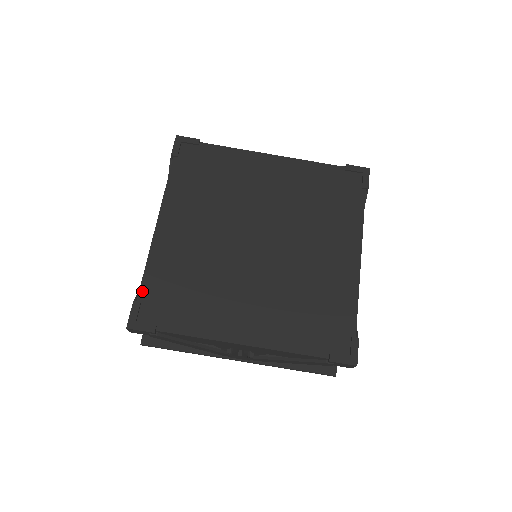
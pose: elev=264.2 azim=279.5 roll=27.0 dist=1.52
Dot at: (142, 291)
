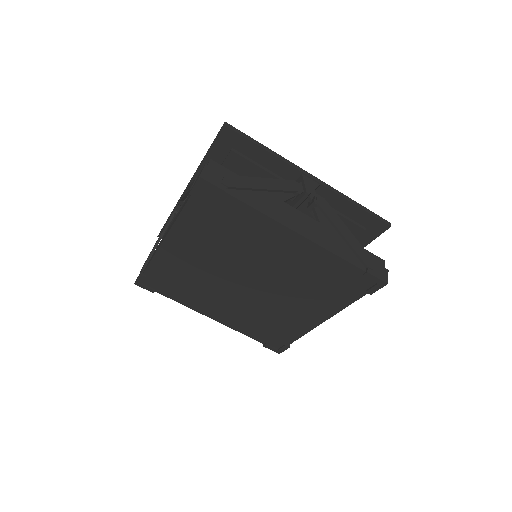
Dot at: (147, 271)
